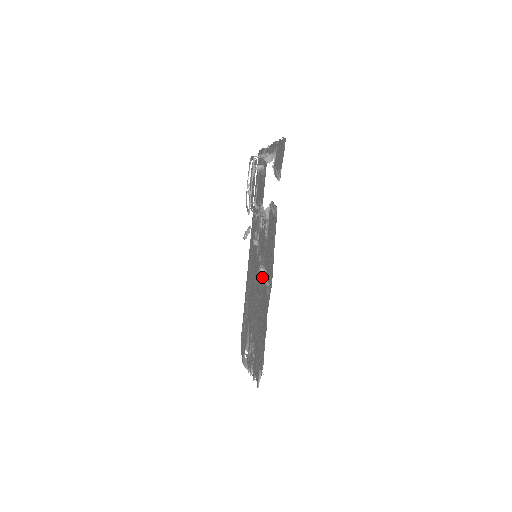
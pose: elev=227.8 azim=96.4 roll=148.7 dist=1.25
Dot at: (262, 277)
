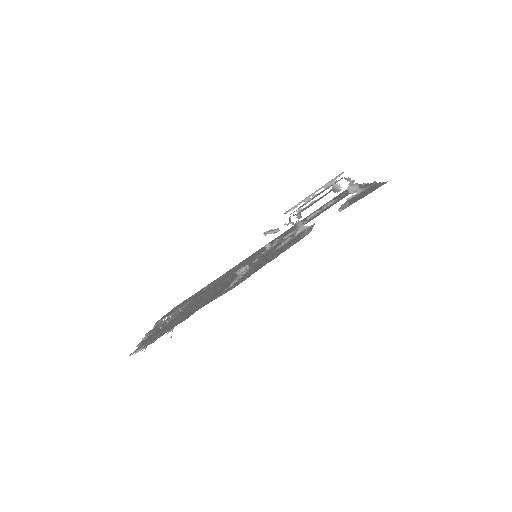
Dot at: occluded
